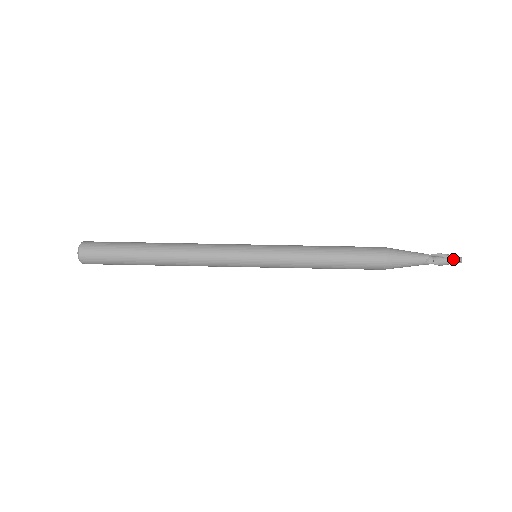
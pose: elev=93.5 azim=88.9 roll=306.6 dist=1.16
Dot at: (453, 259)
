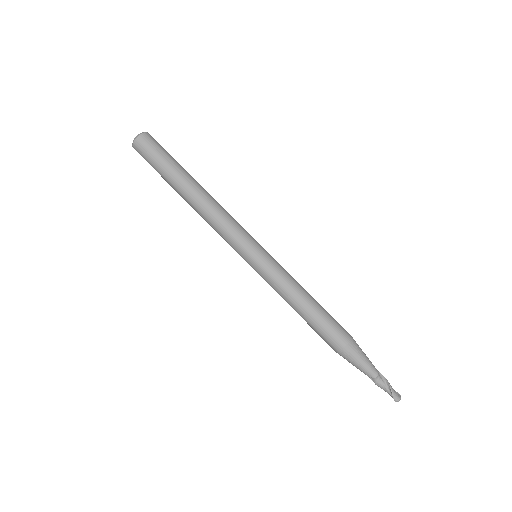
Dot at: (392, 395)
